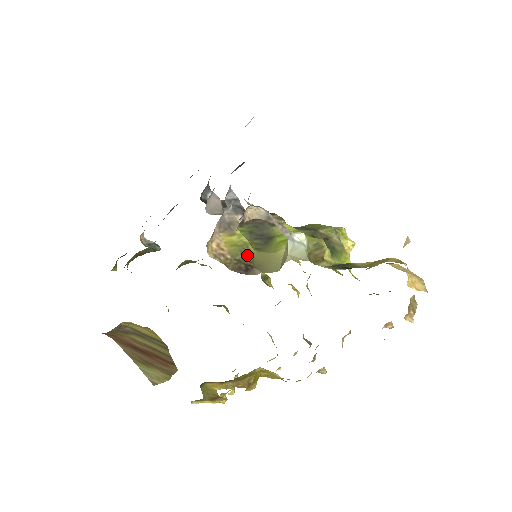
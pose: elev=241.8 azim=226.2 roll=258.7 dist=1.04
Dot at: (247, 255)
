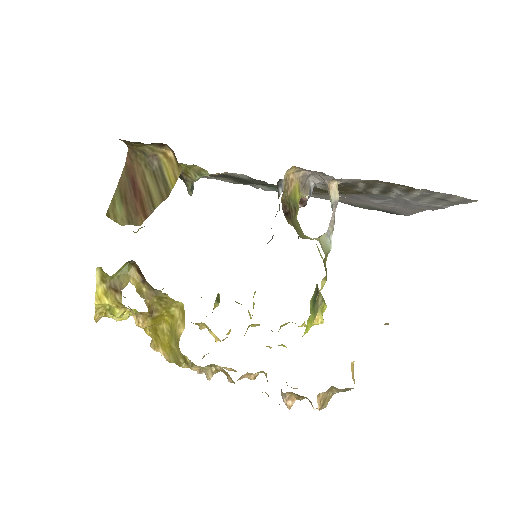
Dot at: (294, 210)
